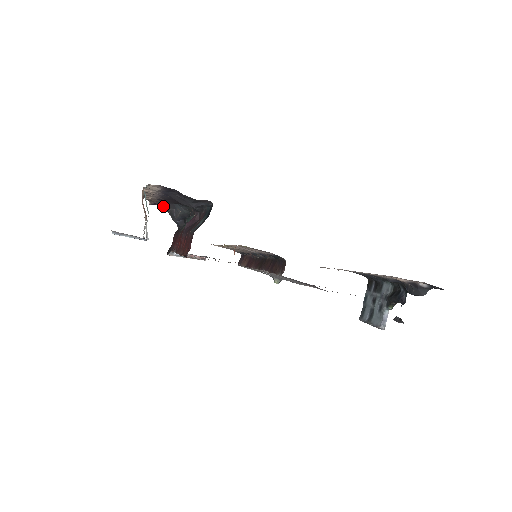
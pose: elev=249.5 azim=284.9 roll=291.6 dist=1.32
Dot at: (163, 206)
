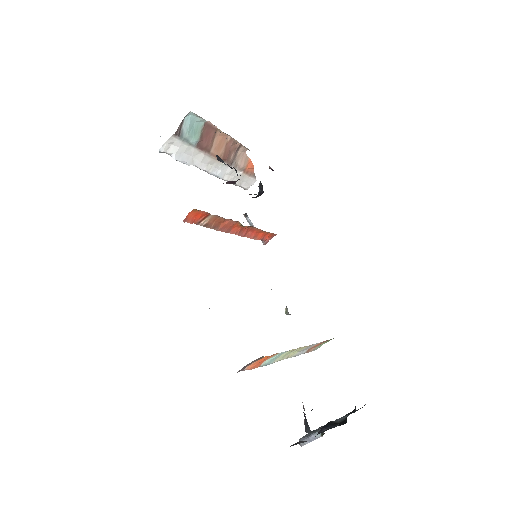
Dot at: occluded
